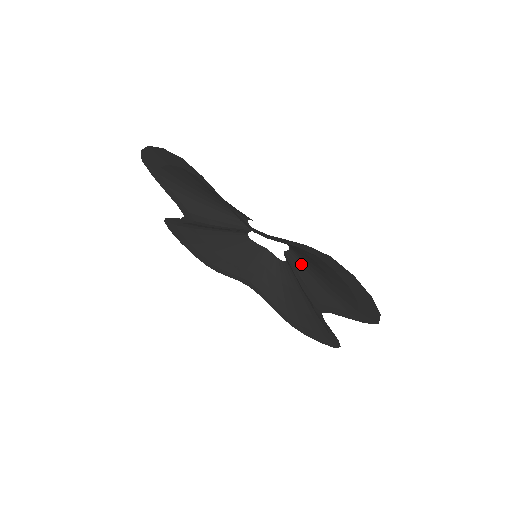
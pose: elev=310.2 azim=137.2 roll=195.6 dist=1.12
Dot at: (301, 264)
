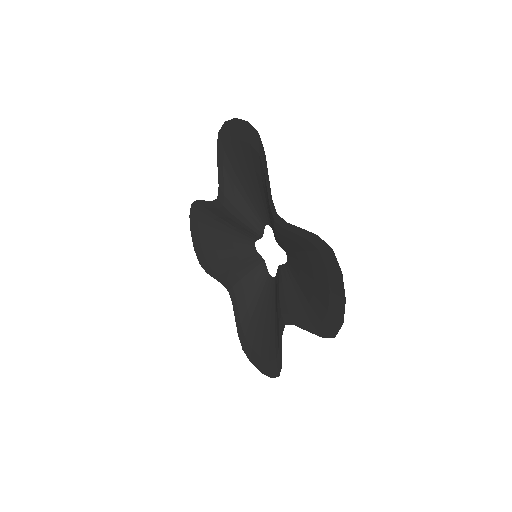
Dot at: (290, 277)
